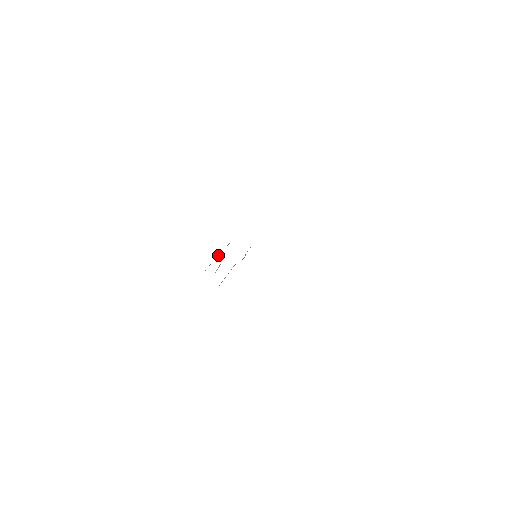
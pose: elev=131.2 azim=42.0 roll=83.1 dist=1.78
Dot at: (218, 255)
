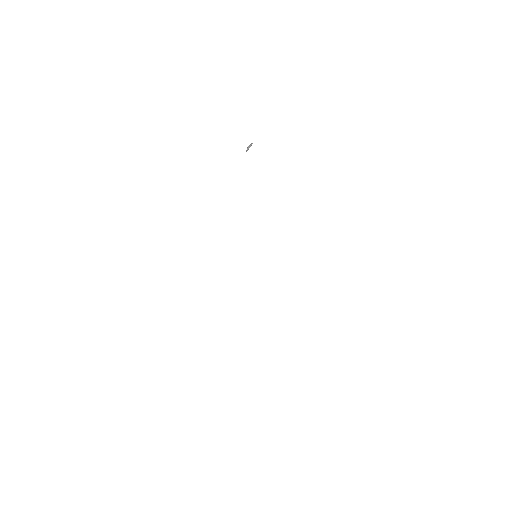
Dot at: occluded
